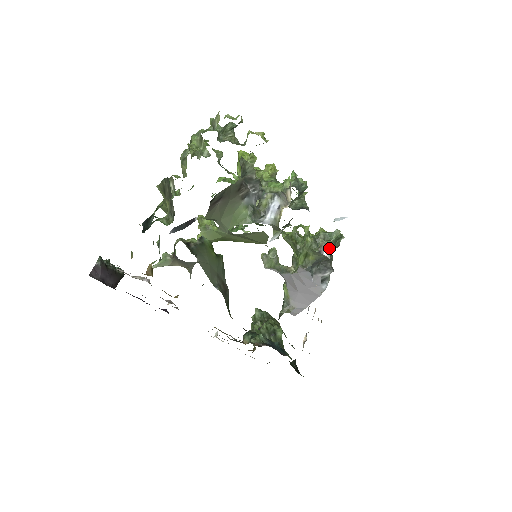
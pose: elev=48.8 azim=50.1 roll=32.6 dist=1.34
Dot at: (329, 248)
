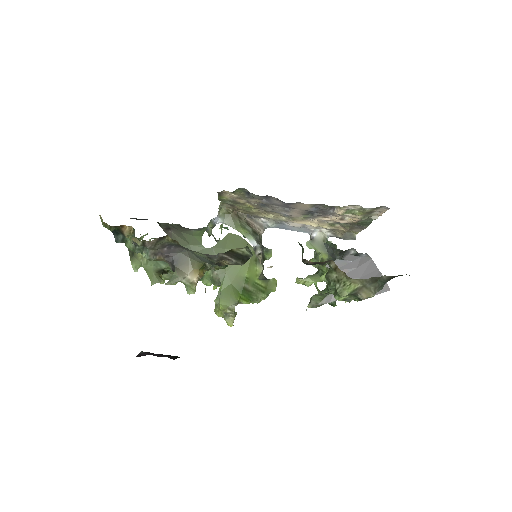
Dot at: occluded
